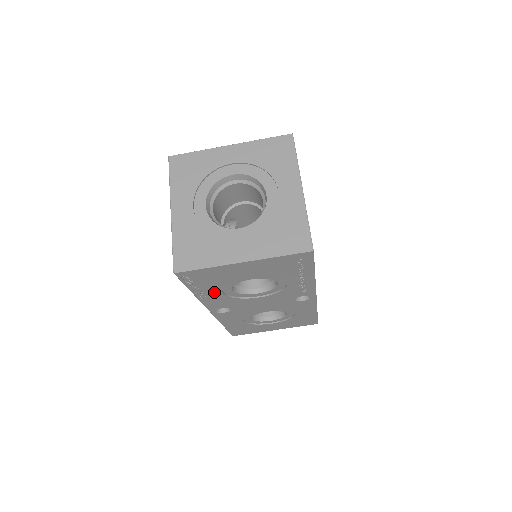
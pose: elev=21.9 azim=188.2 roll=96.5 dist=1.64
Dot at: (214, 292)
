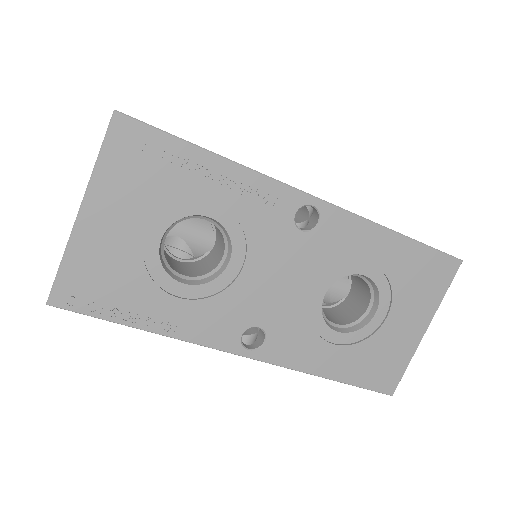
Dot at: (164, 305)
